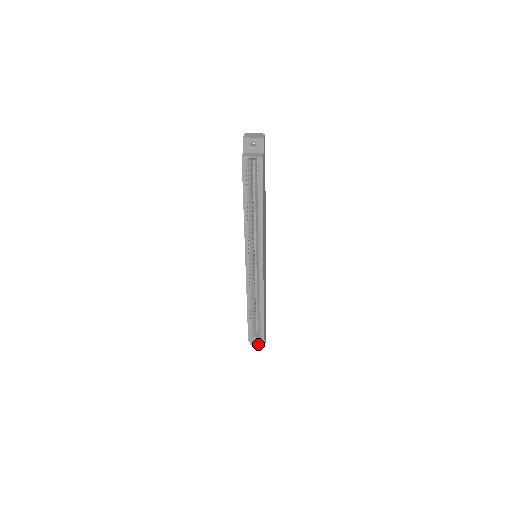
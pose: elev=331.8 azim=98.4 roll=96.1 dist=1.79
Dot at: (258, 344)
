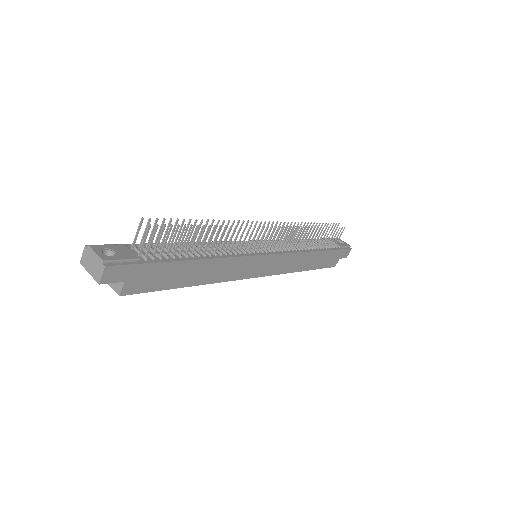
Dot at: occluded
